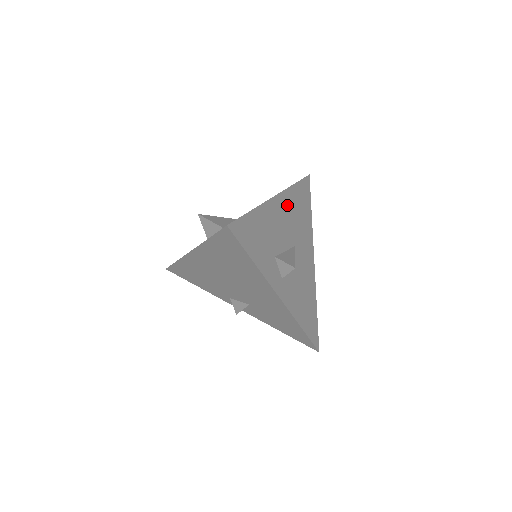
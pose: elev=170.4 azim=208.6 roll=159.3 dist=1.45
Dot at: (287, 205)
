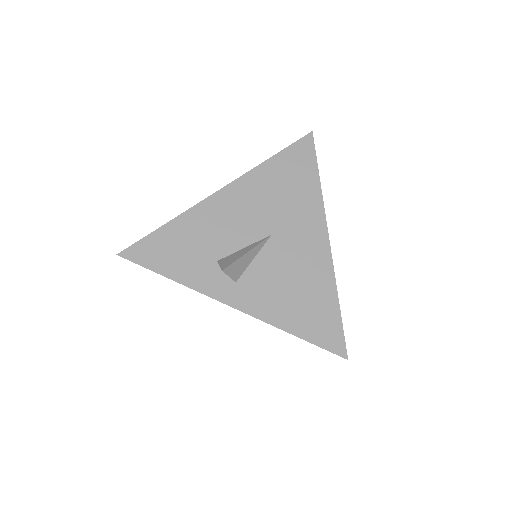
Dot at: (249, 192)
